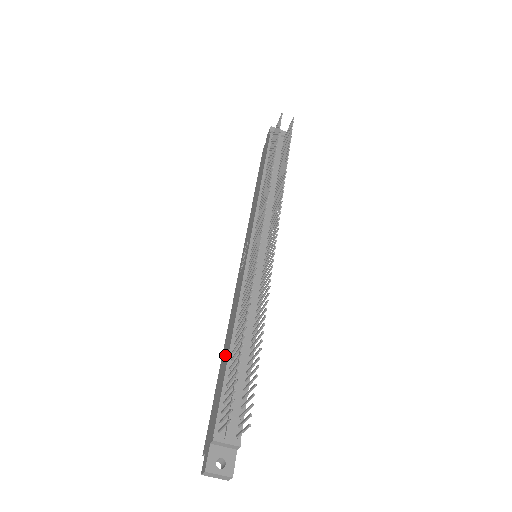
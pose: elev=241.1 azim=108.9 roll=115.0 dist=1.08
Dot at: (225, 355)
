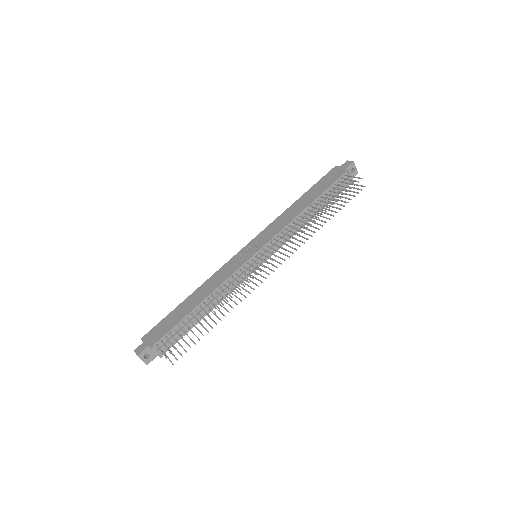
Dot at: (191, 303)
